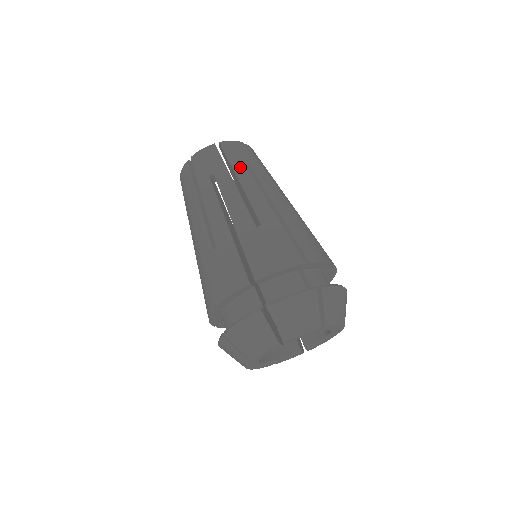
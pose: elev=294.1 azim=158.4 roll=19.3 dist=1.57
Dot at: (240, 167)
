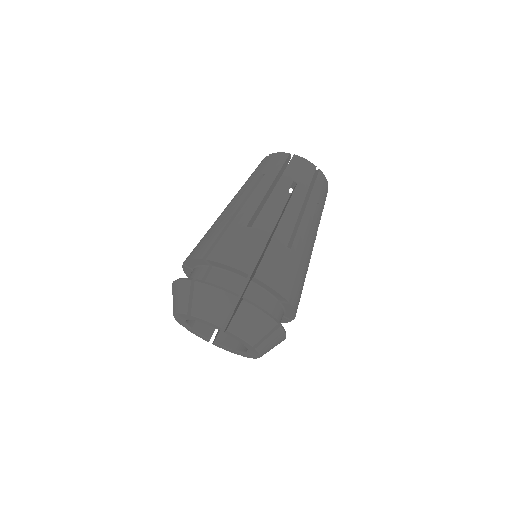
Dot at: (257, 176)
